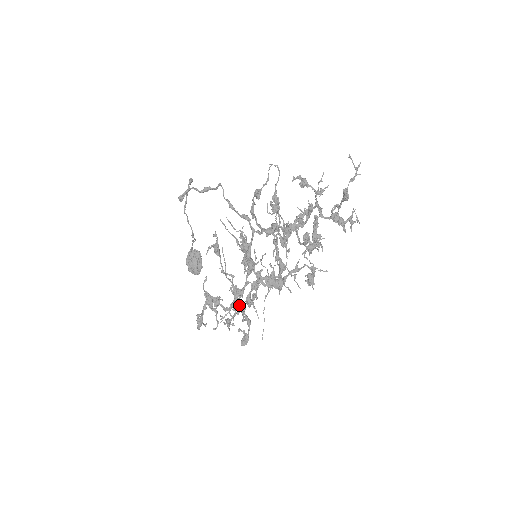
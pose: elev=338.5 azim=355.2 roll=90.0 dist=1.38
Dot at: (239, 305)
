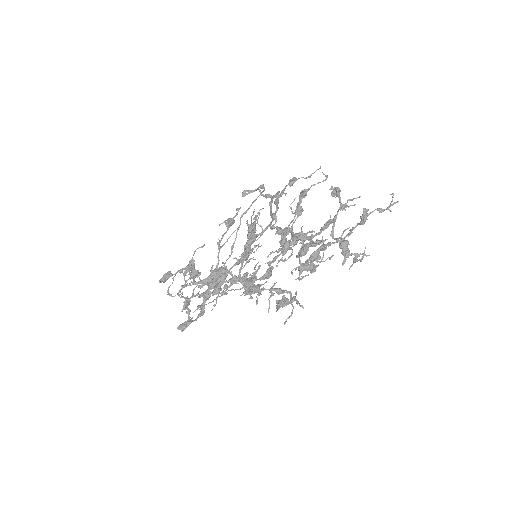
Dot at: (207, 289)
